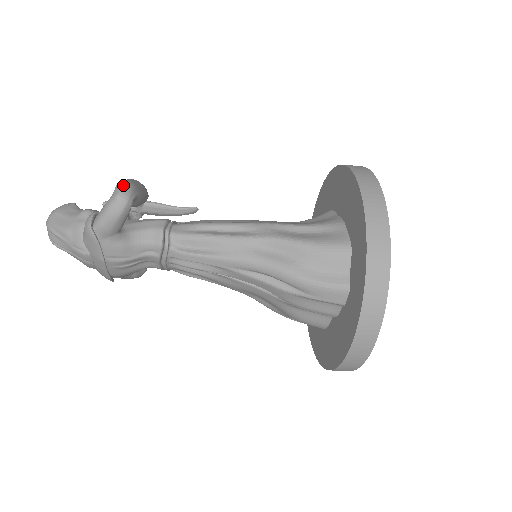
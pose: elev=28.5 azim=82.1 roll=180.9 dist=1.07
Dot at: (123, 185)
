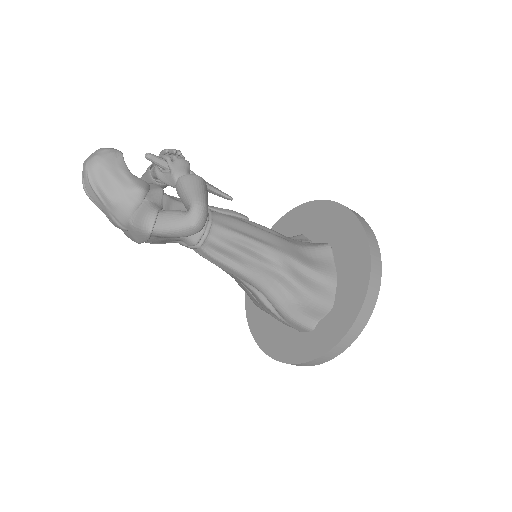
Dot at: (202, 212)
